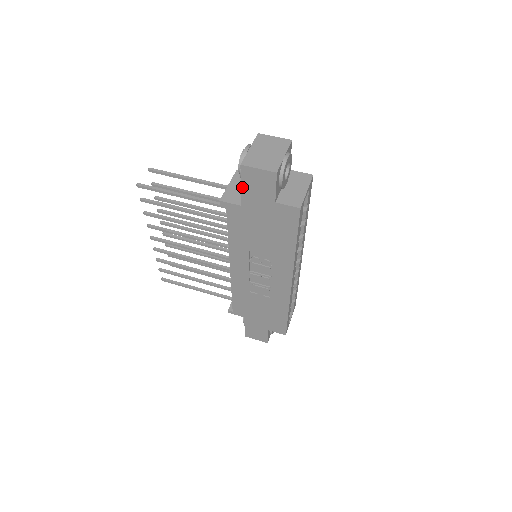
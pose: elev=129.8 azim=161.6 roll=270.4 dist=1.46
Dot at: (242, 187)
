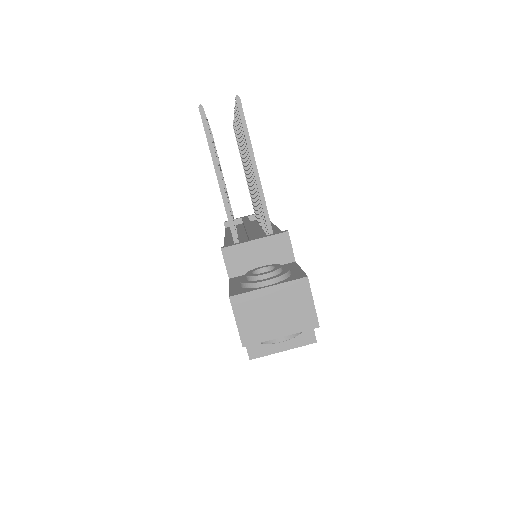
Dot at: (230, 288)
